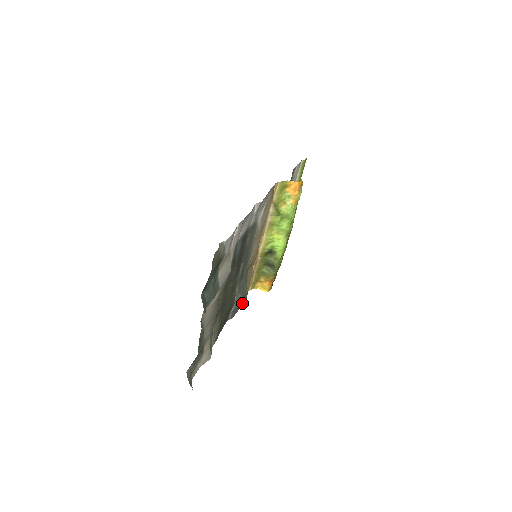
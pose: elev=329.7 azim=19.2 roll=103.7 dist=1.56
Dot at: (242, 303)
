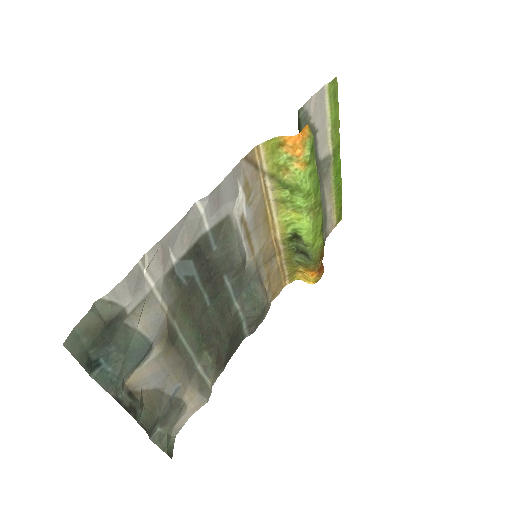
Dot at: (257, 316)
